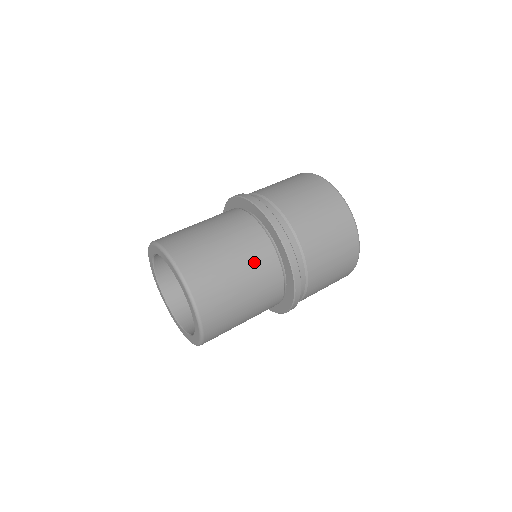
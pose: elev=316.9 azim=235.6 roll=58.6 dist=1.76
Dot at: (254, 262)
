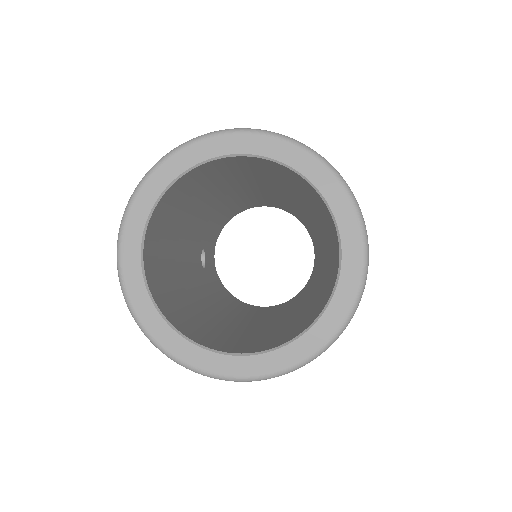
Dot at: occluded
